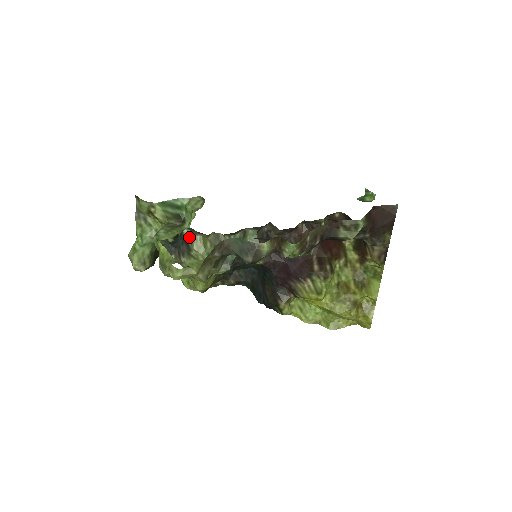
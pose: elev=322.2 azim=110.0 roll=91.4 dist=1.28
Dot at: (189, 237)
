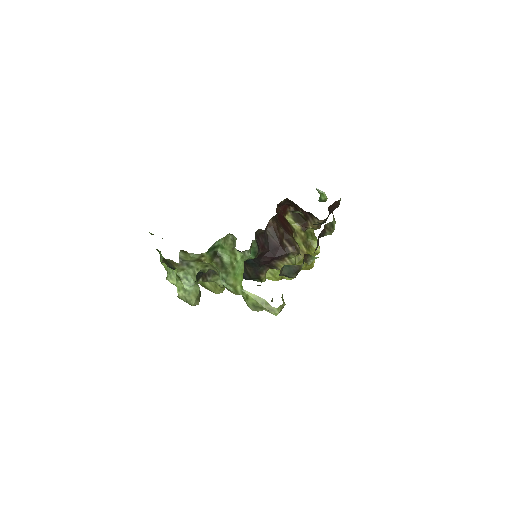
Dot at: occluded
